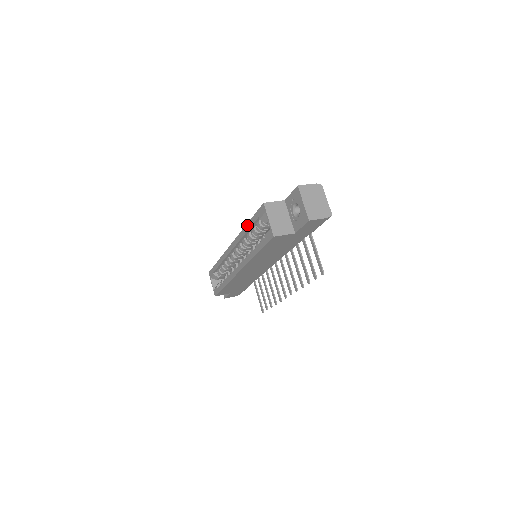
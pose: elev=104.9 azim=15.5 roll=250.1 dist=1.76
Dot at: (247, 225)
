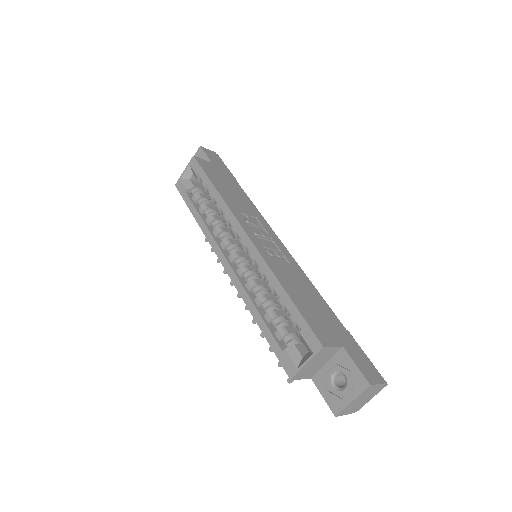
Dot at: (283, 291)
